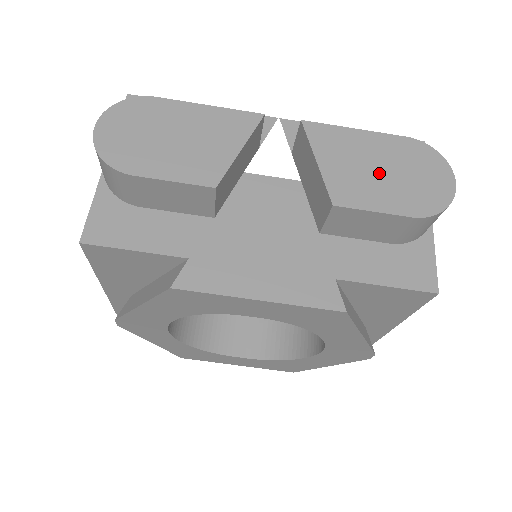
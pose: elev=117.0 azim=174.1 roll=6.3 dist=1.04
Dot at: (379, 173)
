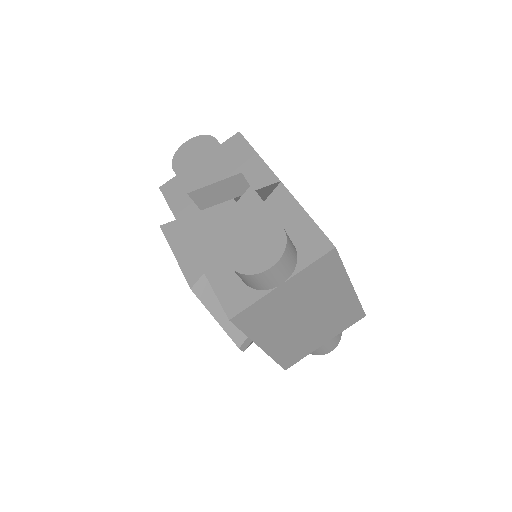
Dot at: (245, 234)
